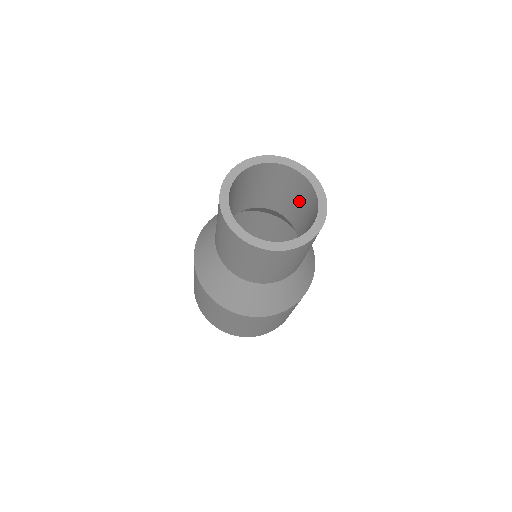
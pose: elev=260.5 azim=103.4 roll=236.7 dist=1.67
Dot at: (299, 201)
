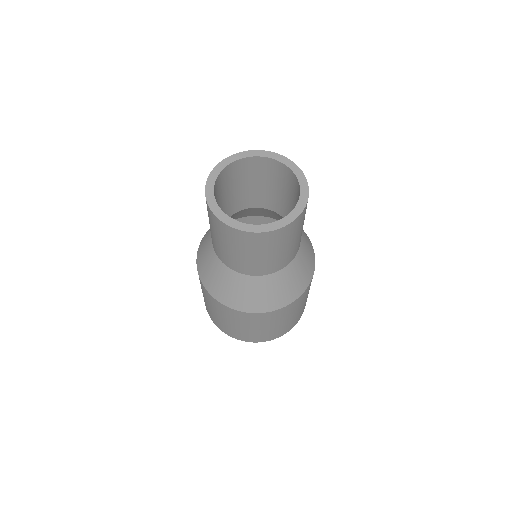
Dot at: (287, 193)
